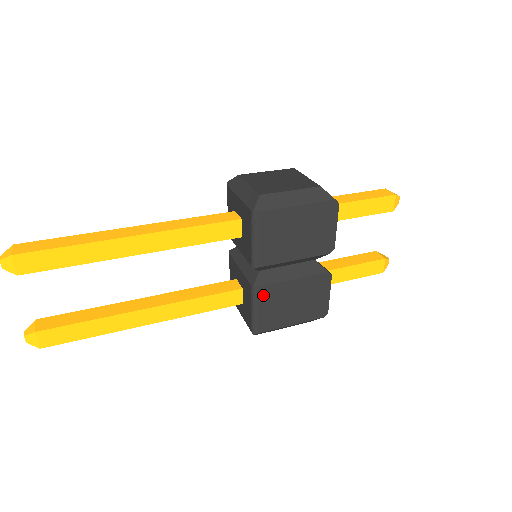
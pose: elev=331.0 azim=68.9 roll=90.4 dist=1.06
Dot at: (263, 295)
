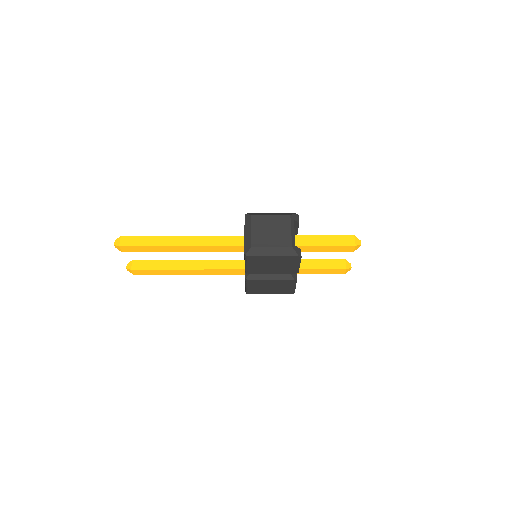
Dot at: (252, 283)
